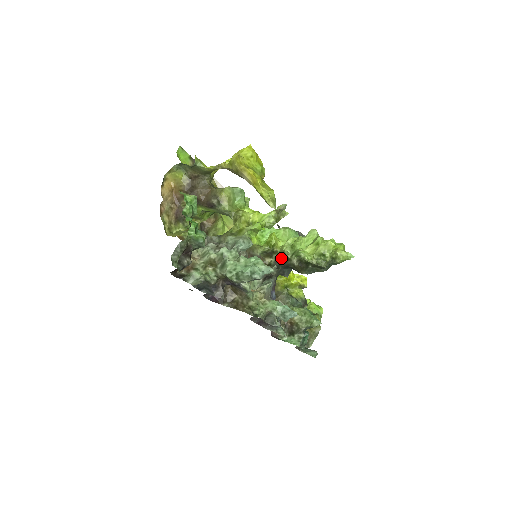
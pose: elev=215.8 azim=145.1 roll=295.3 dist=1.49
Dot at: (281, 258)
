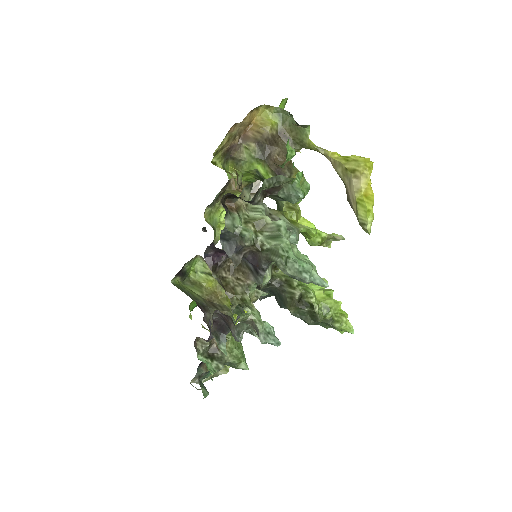
Dot at: (280, 279)
